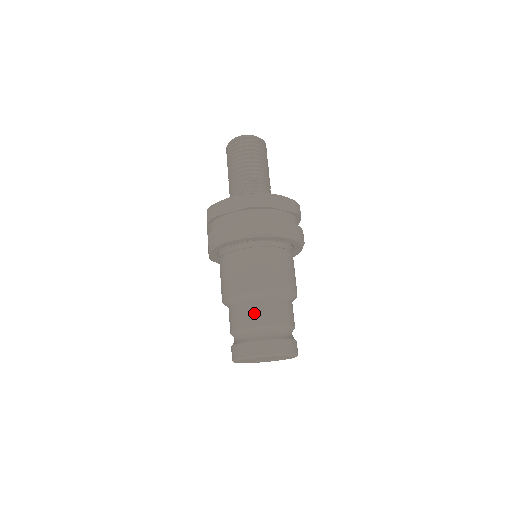
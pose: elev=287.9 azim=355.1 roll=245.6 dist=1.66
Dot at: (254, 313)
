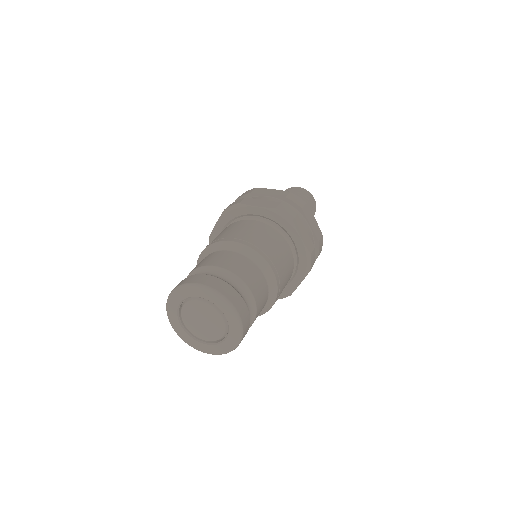
Dot at: (231, 260)
